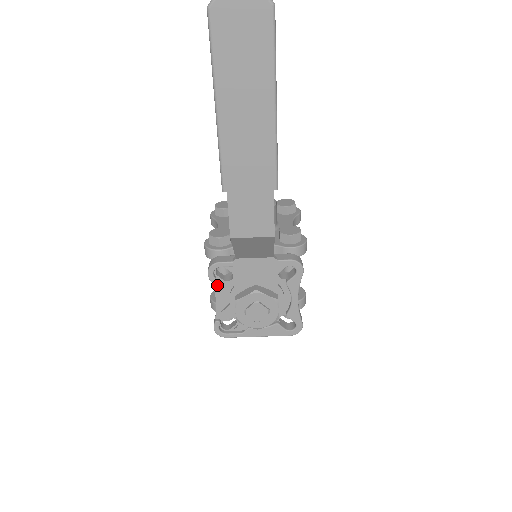
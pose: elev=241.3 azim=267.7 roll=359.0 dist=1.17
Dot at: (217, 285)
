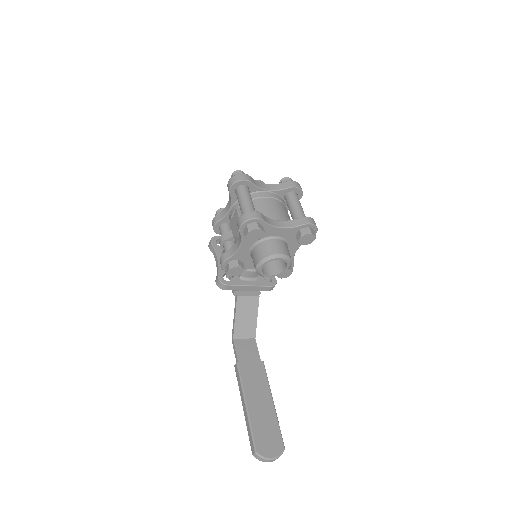
Dot at: occluded
